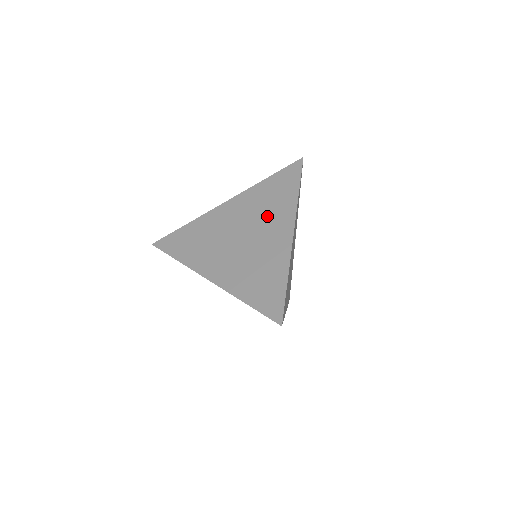
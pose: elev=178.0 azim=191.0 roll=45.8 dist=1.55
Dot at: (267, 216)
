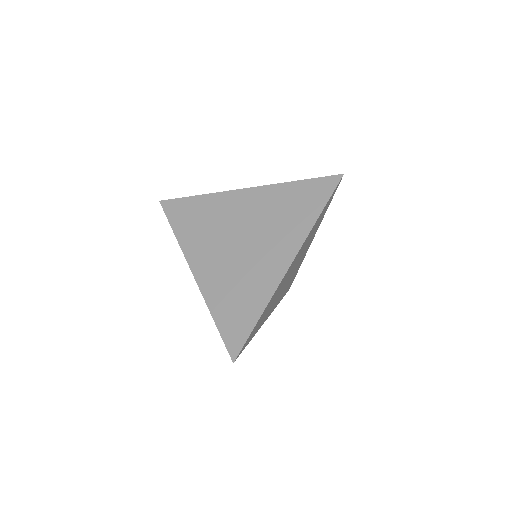
Dot at: (275, 230)
